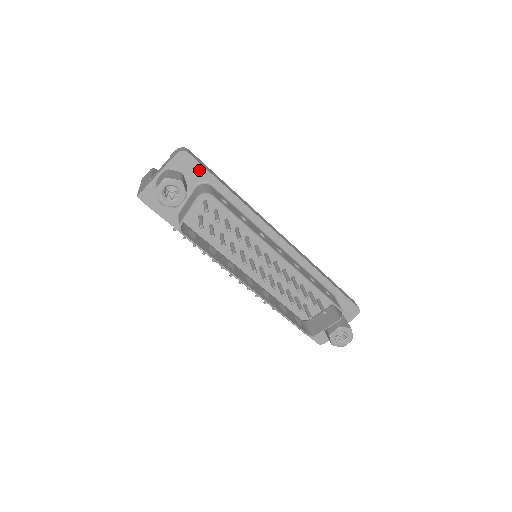
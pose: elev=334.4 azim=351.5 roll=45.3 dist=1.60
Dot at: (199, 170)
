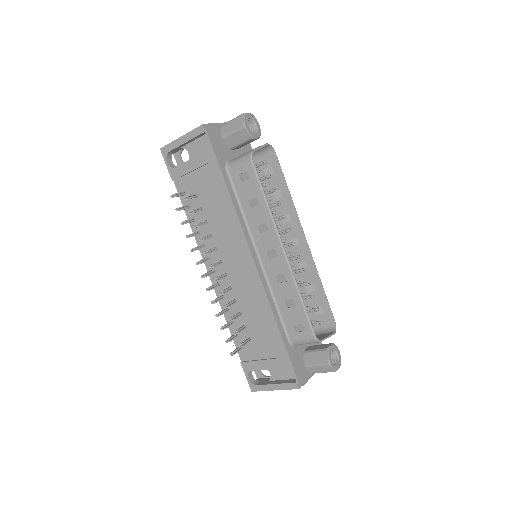
Dot at: (248, 145)
